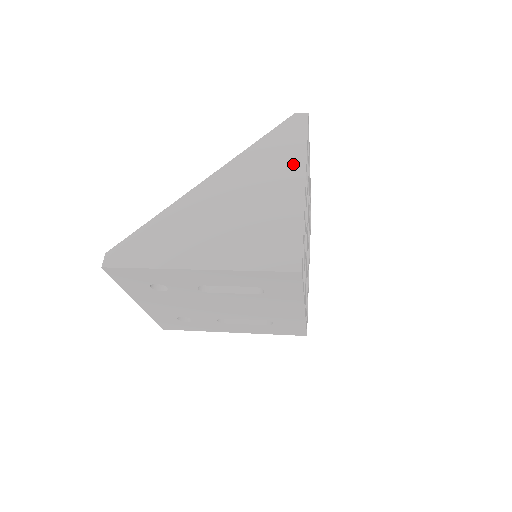
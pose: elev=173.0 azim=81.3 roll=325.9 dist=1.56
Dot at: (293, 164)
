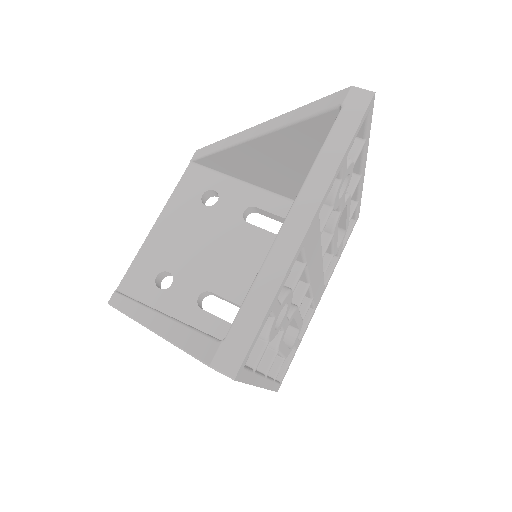
Dot at: occluded
